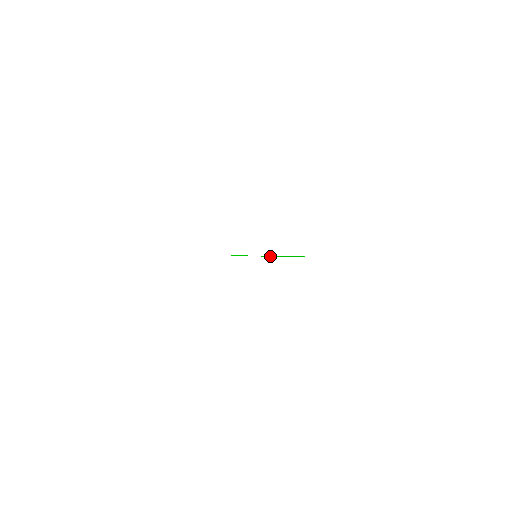
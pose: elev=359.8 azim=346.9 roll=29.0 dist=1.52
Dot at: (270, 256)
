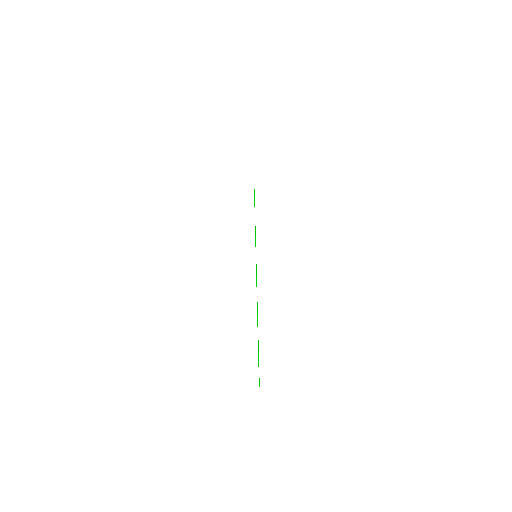
Dot at: occluded
